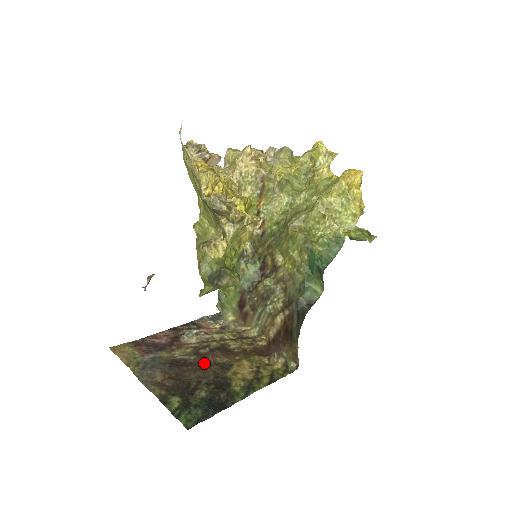
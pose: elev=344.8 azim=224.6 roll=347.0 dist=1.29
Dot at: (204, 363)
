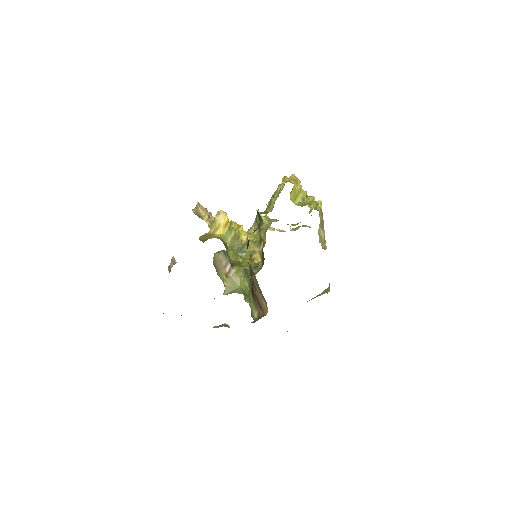
Dot at: occluded
